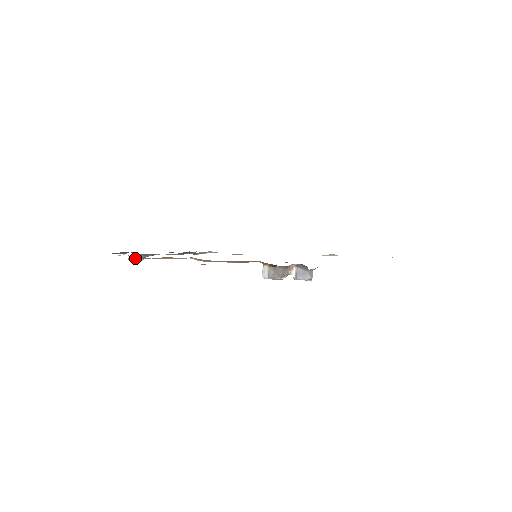
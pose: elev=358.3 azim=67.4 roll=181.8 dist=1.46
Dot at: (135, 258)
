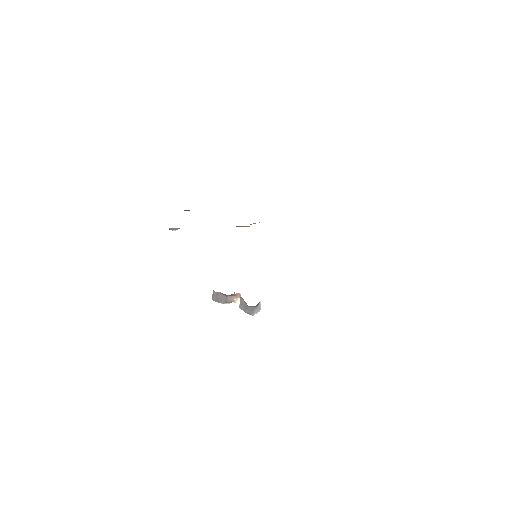
Dot at: occluded
